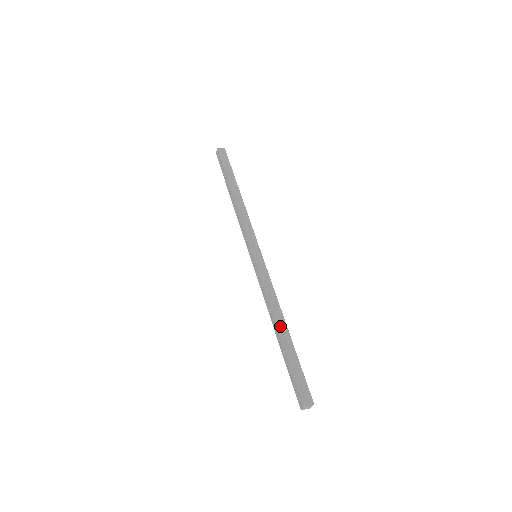
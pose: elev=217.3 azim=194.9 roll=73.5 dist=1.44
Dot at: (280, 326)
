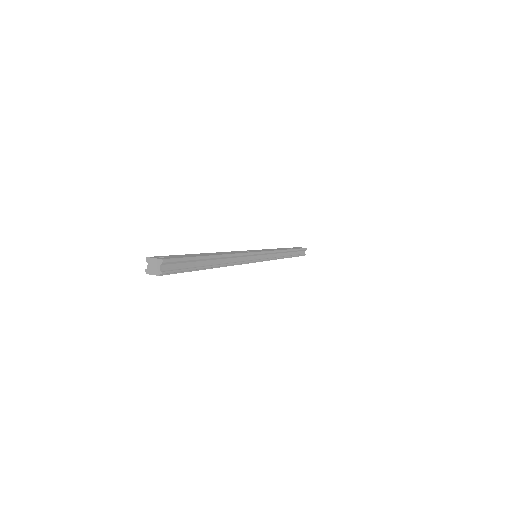
Dot at: (288, 255)
